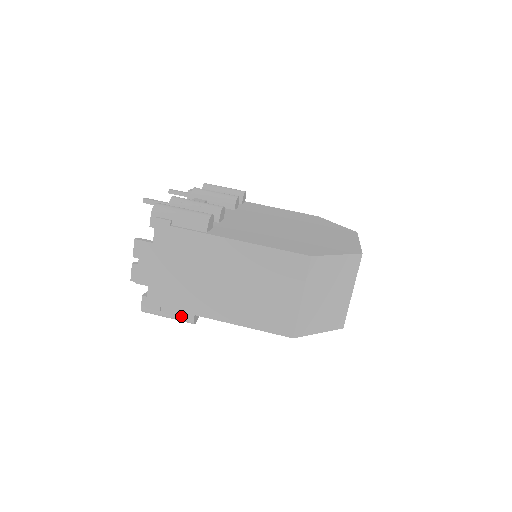
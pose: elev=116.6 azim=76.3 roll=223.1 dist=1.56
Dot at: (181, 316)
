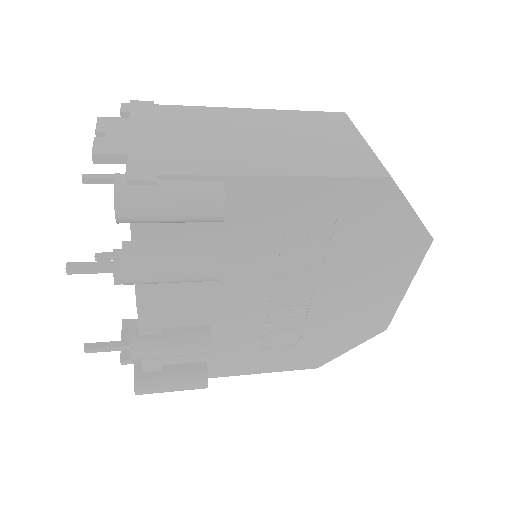
Dot at: (198, 187)
